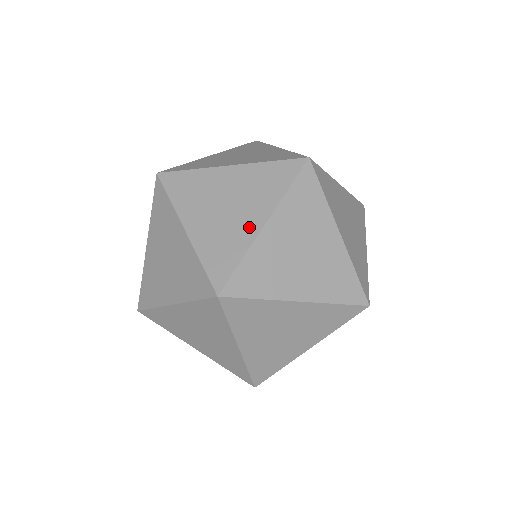
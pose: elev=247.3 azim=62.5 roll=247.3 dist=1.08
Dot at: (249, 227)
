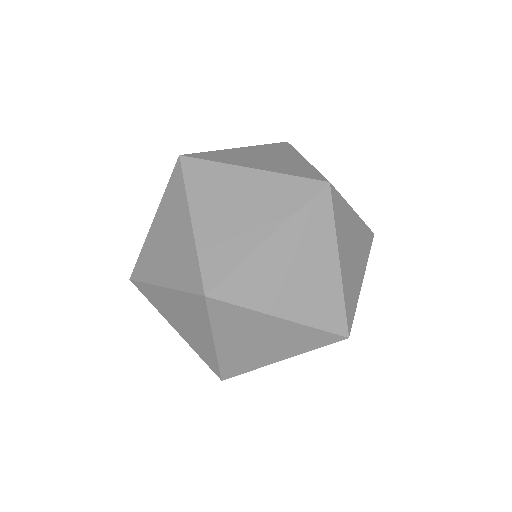
Dot at: (253, 236)
